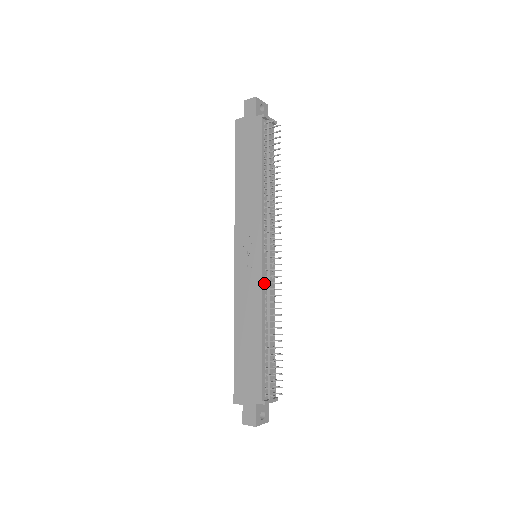
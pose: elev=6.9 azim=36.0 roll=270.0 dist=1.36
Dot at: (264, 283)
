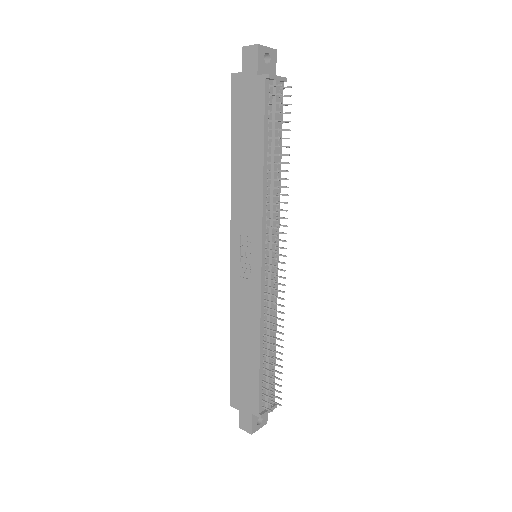
Dot at: (264, 294)
